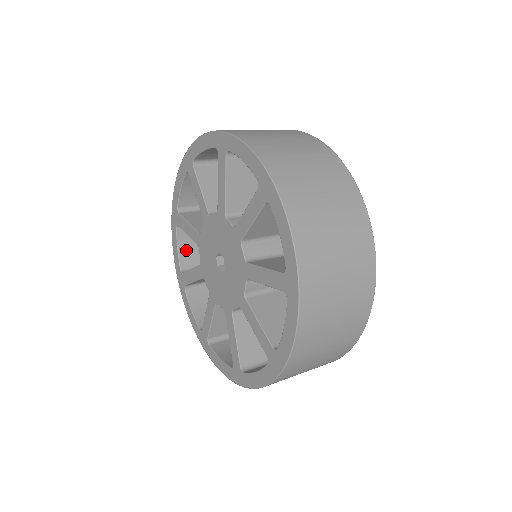
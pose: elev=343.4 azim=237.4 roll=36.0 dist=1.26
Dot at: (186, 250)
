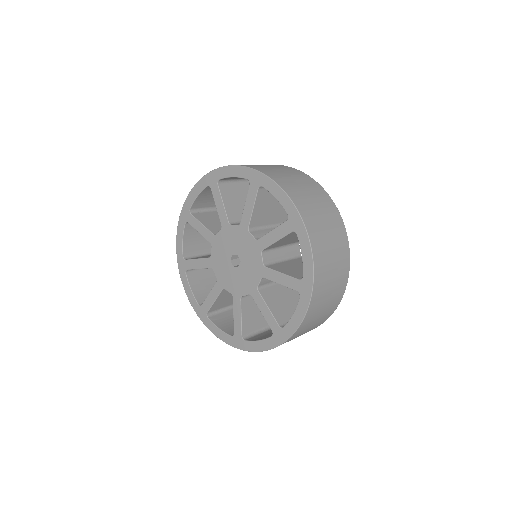
Dot at: (197, 290)
